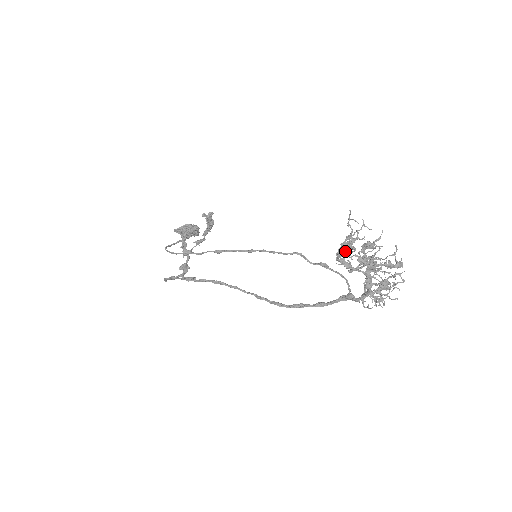
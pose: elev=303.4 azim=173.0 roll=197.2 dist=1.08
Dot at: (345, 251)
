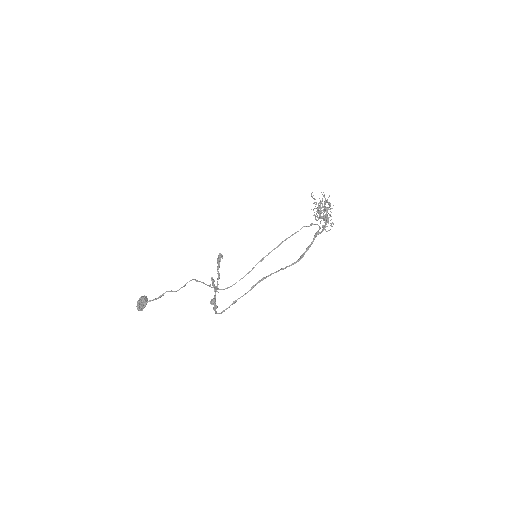
Dot at: occluded
